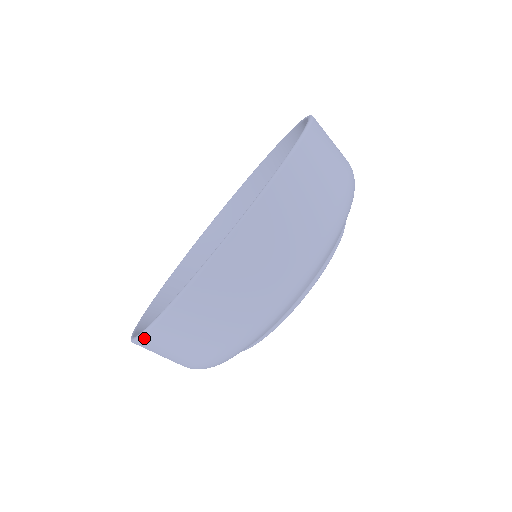
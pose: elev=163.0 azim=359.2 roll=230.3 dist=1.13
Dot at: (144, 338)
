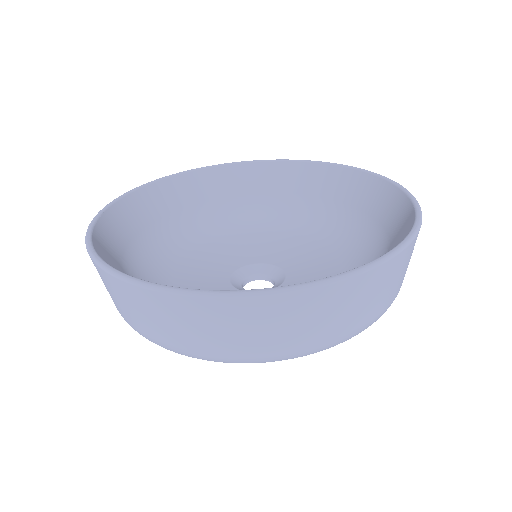
Dot at: (146, 290)
